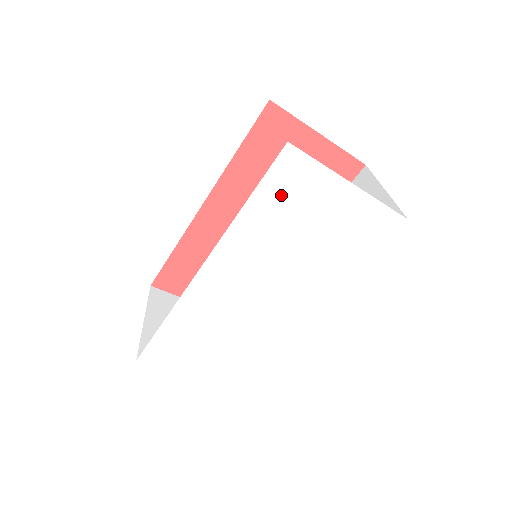
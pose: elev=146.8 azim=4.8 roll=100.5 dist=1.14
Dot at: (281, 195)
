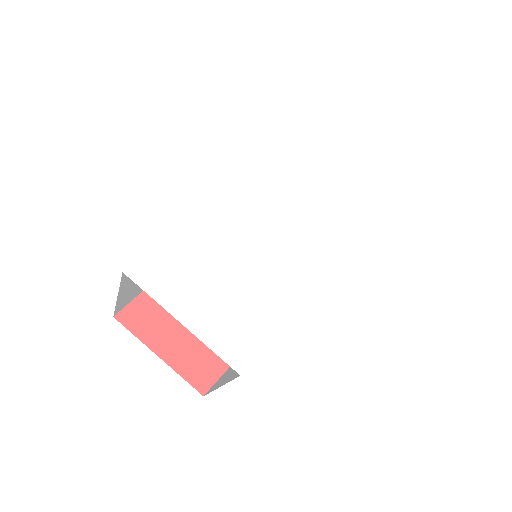
Dot at: (299, 153)
